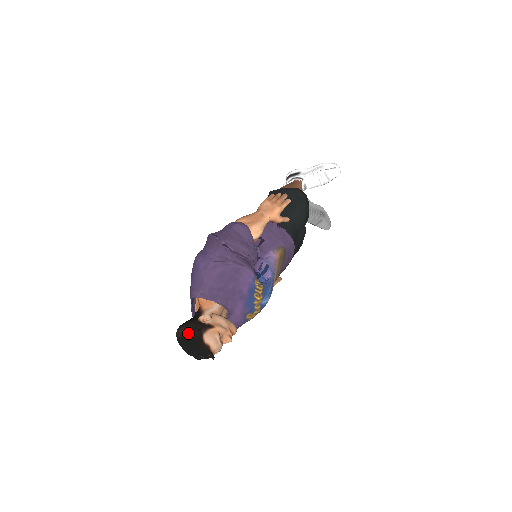
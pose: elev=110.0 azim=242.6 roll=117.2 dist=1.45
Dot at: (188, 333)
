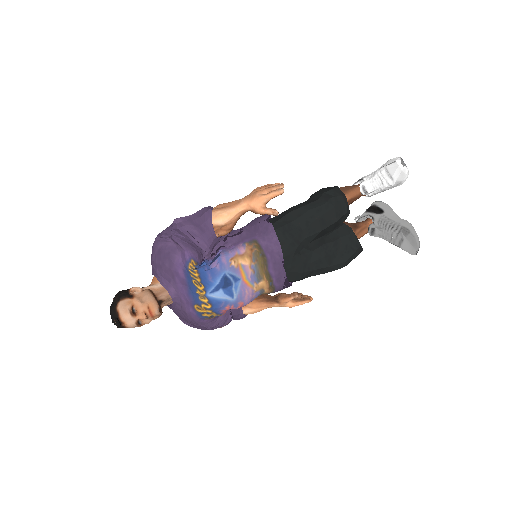
Dot at: (114, 297)
